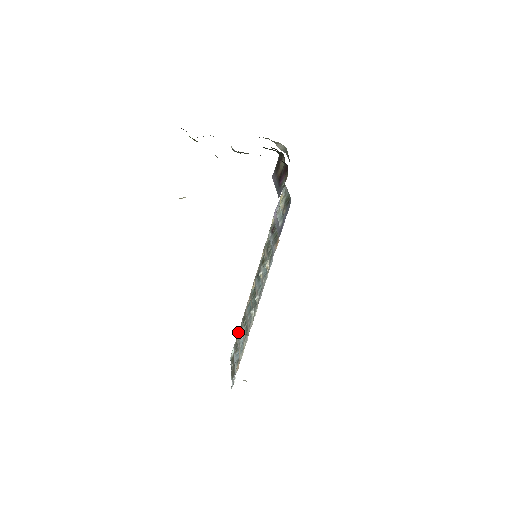
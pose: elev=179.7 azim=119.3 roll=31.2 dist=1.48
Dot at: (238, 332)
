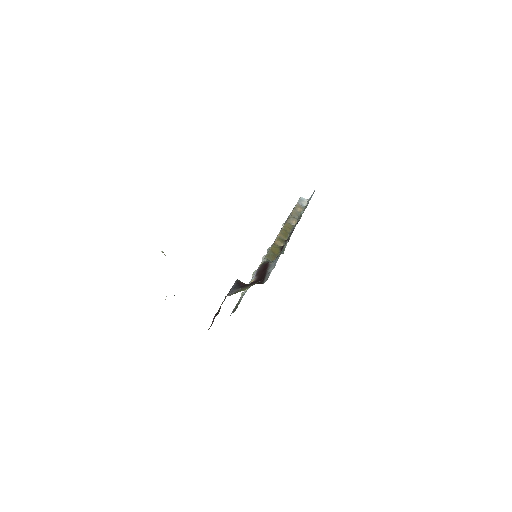
Dot at: (293, 209)
